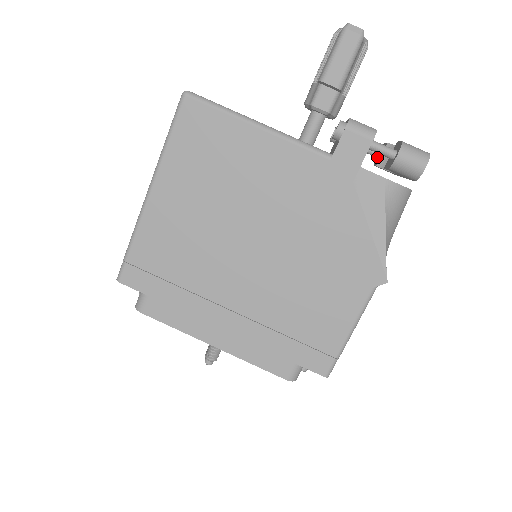
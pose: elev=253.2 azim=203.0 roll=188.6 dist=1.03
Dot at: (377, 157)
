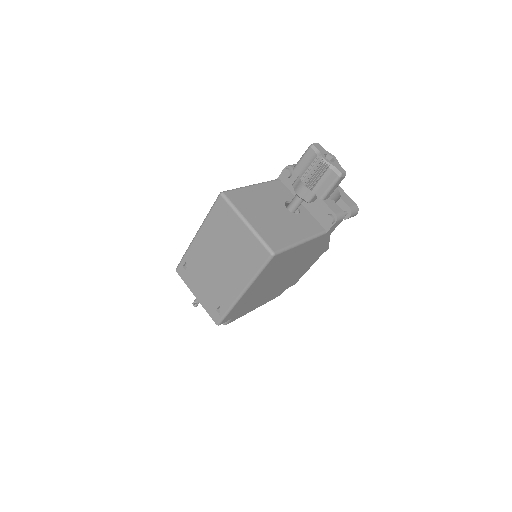
Dot at: occluded
